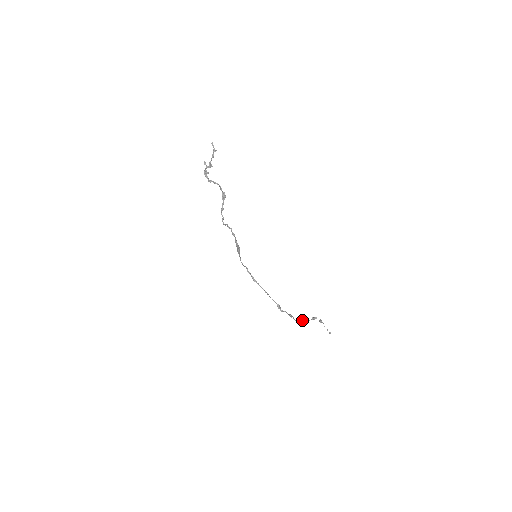
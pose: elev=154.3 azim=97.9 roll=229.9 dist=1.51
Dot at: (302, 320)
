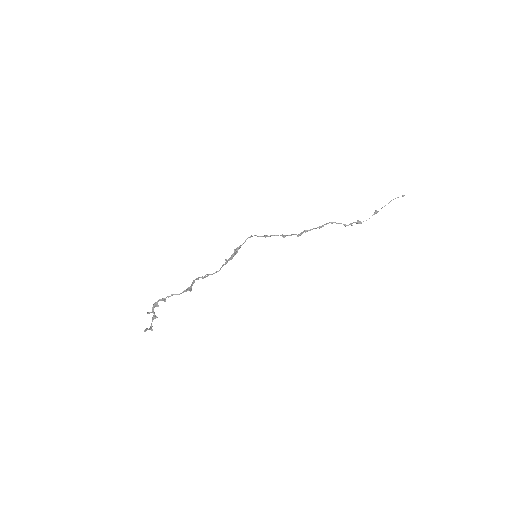
Dot at: (339, 223)
